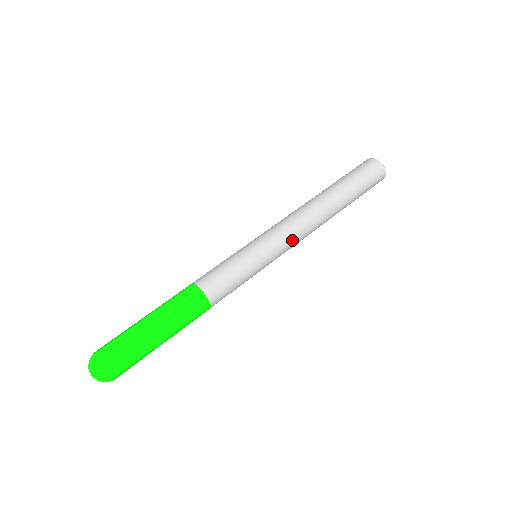
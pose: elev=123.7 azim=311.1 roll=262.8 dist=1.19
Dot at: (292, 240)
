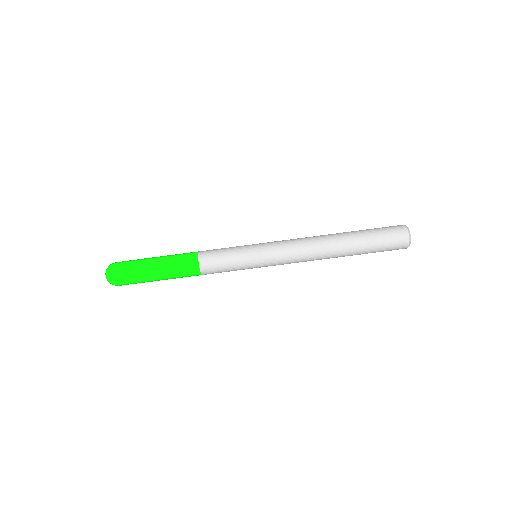
Dot at: (288, 263)
